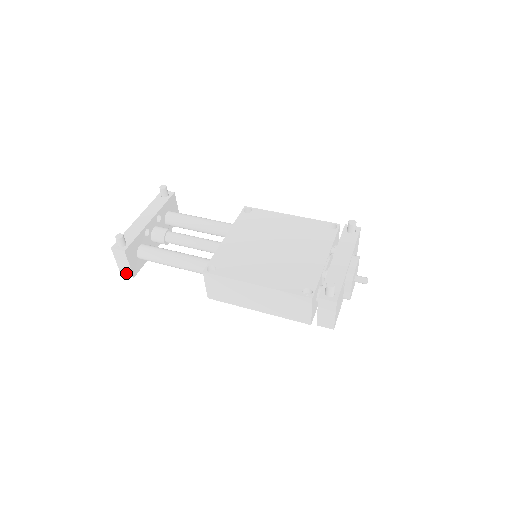
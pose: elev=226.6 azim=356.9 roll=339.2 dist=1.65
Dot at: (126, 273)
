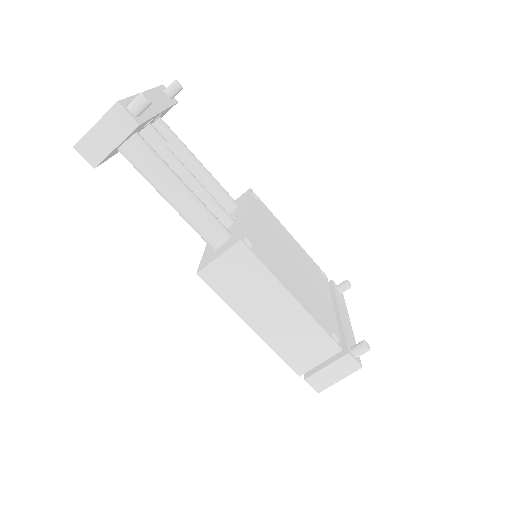
Dot at: (88, 152)
